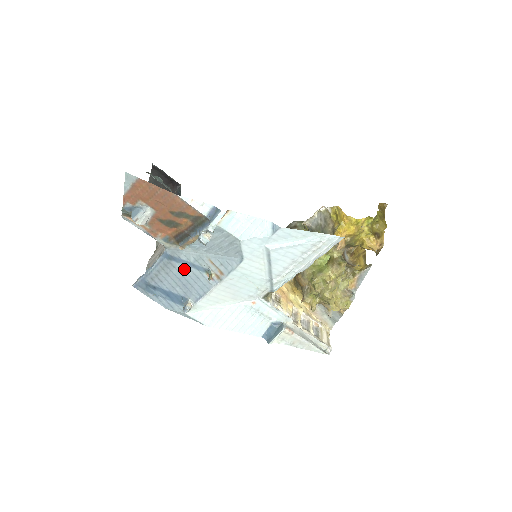
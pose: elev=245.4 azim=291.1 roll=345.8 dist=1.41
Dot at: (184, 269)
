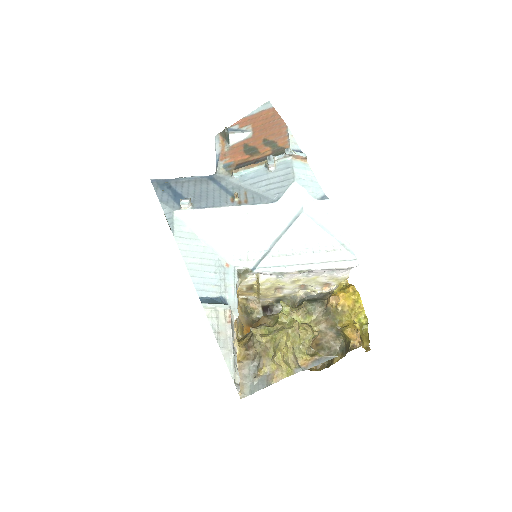
Dot at: (215, 188)
